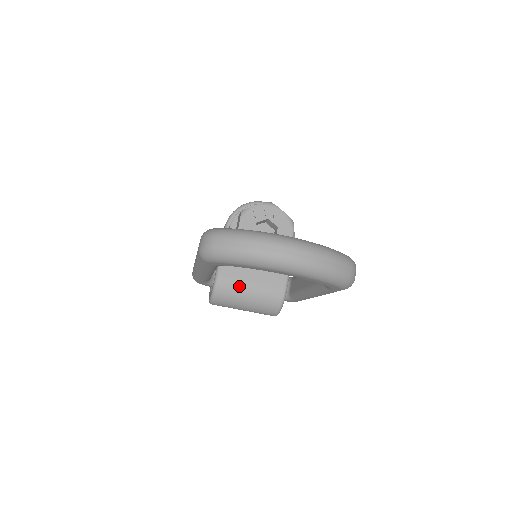
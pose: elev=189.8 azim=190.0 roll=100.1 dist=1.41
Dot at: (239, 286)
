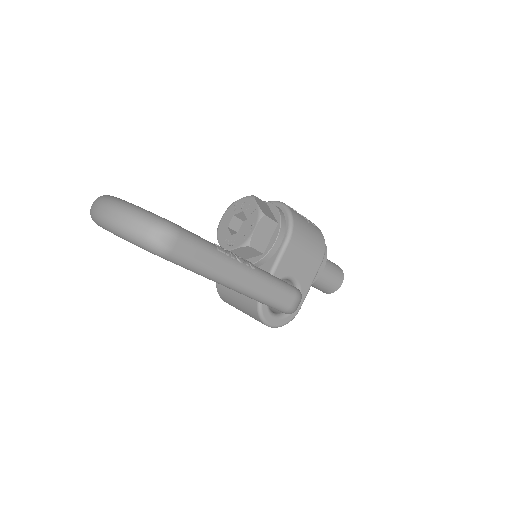
Dot at: occluded
